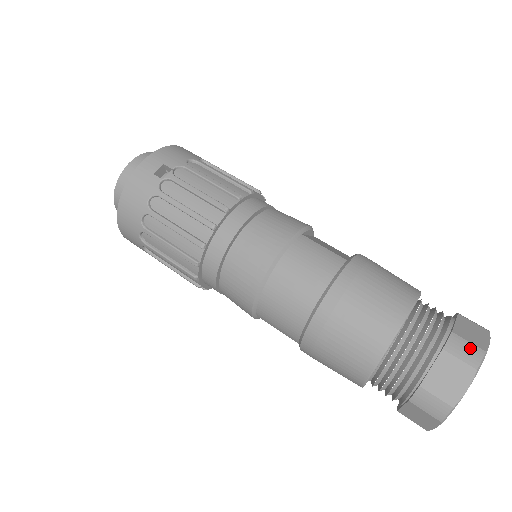
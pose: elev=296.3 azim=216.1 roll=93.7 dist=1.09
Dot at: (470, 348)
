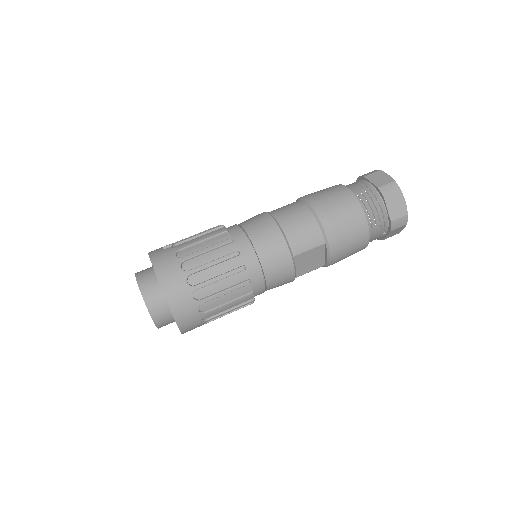
Dot at: (369, 172)
